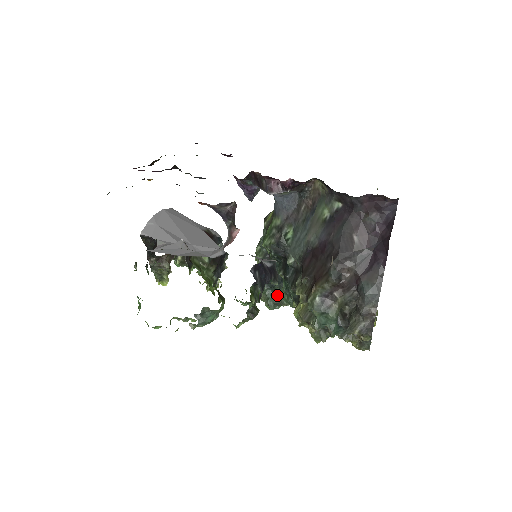
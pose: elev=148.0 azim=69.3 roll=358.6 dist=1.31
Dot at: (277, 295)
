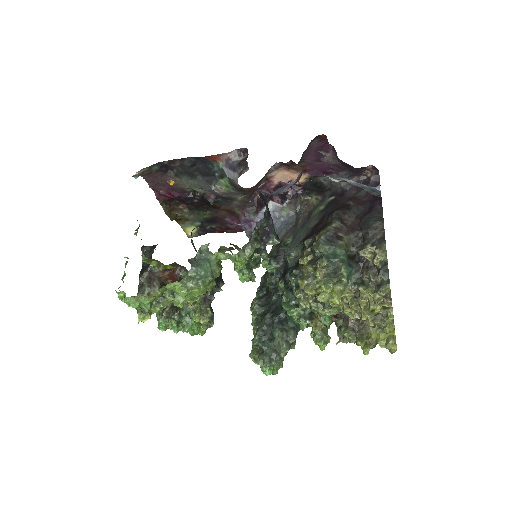
Dot at: (274, 339)
